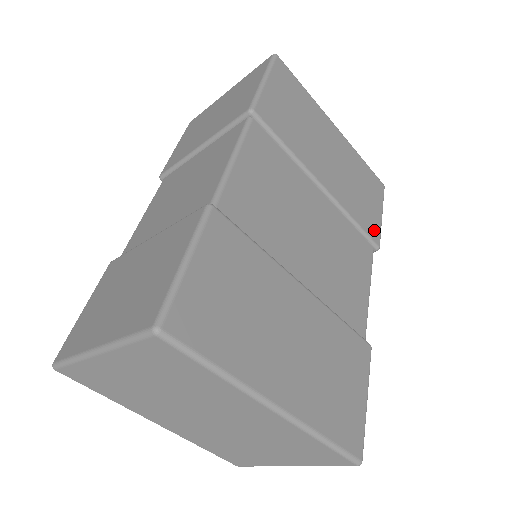
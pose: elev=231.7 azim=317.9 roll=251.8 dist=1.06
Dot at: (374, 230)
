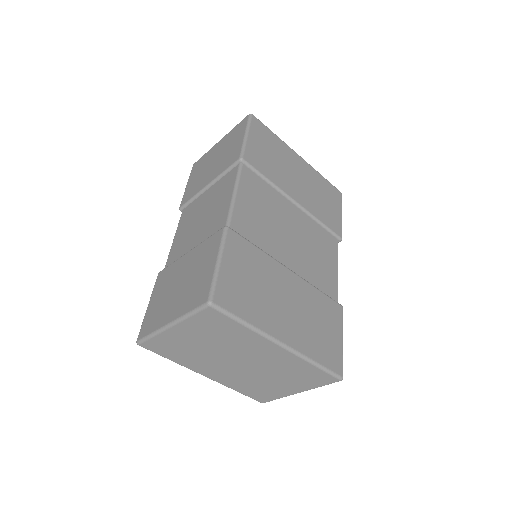
Dot at: (337, 227)
